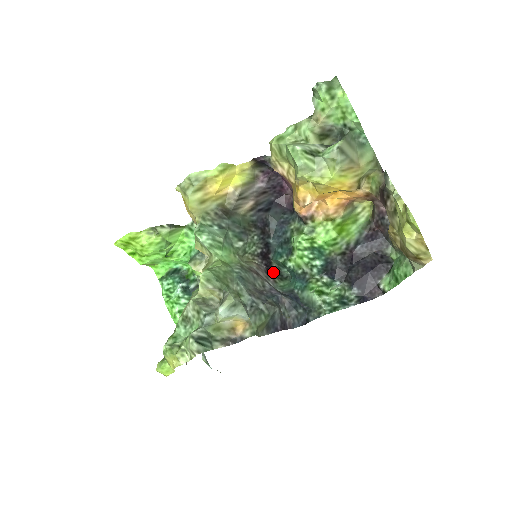
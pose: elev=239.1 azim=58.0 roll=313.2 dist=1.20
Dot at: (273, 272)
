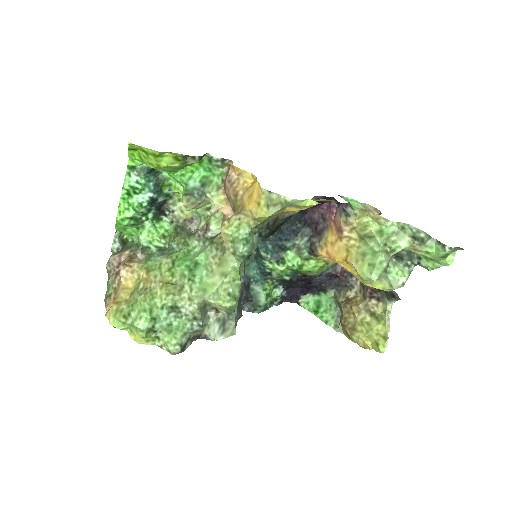
Dot at: occluded
